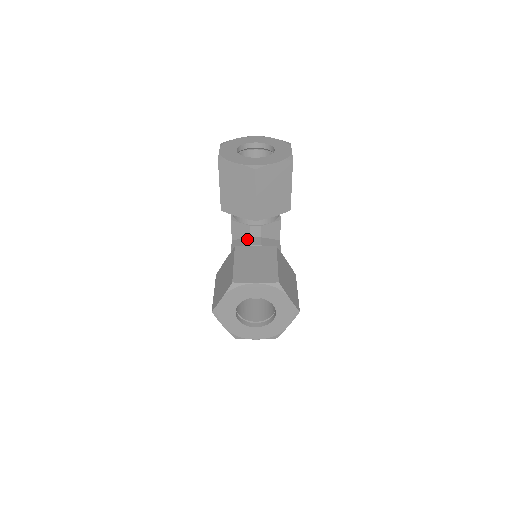
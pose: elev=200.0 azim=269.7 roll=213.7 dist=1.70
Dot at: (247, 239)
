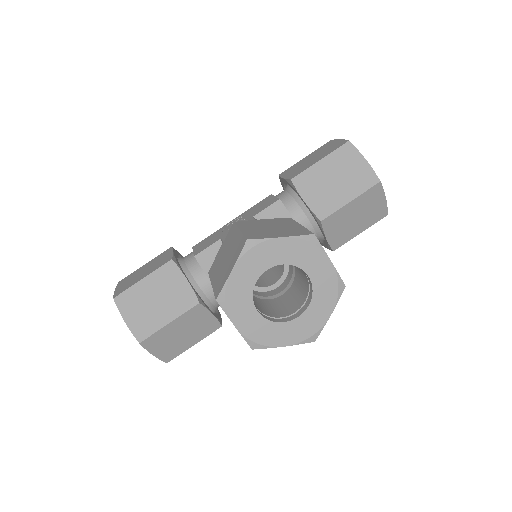
Dot at: occluded
